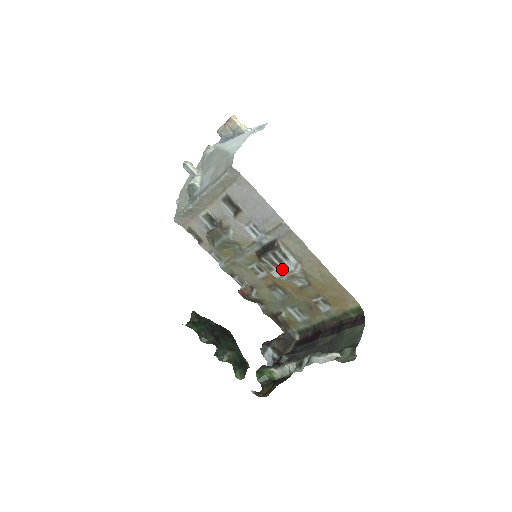
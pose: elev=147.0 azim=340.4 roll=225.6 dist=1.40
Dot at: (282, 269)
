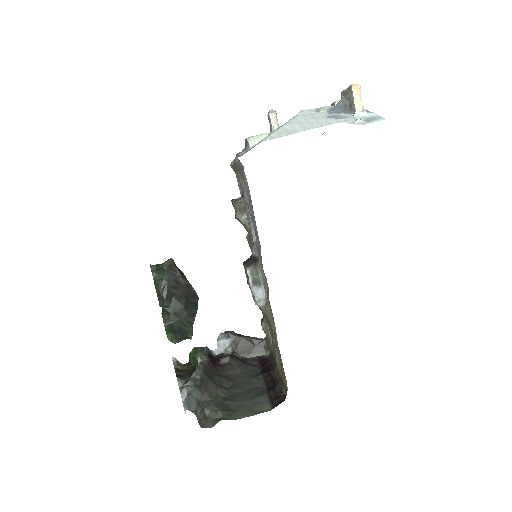
Dot at: occluded
